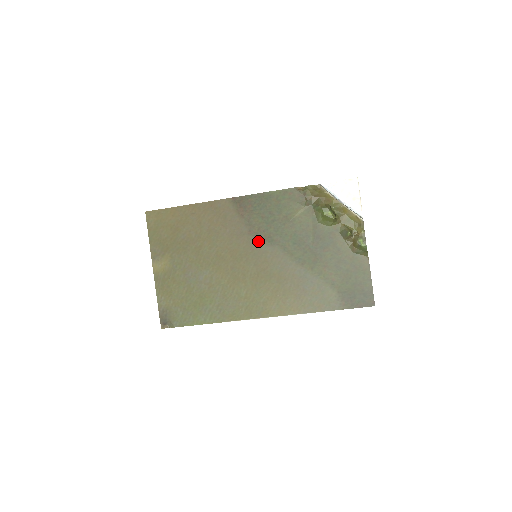
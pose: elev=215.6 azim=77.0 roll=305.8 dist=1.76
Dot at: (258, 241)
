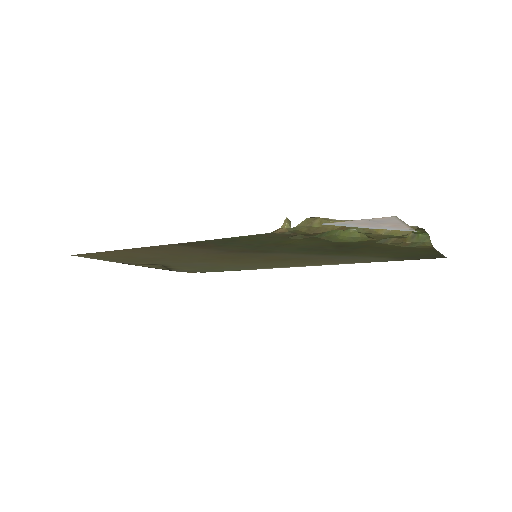
Dot at: (249, 253)
